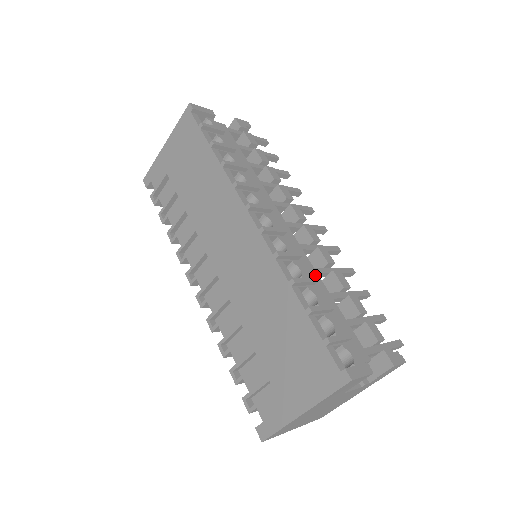
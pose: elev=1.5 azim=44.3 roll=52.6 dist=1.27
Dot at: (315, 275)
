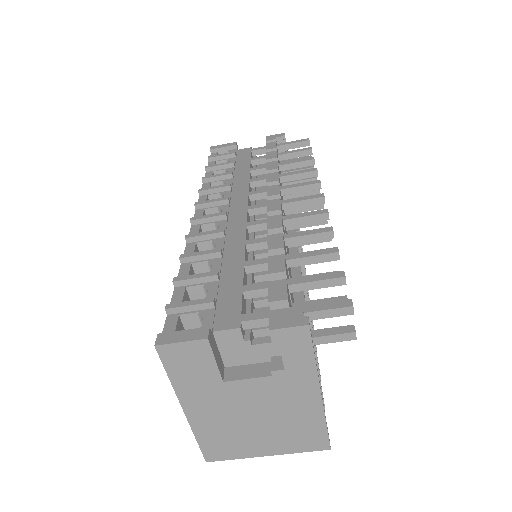
Dot at: (239, 247)
